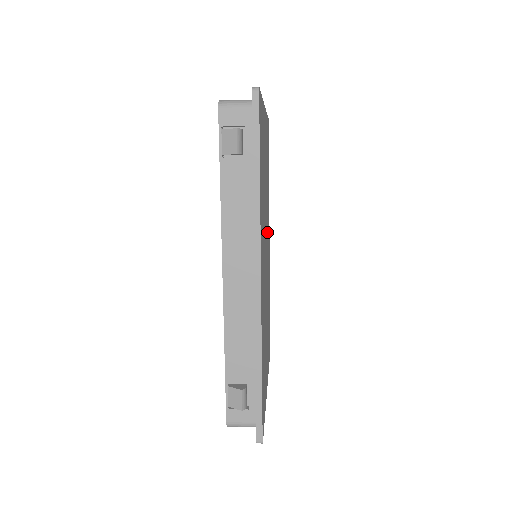
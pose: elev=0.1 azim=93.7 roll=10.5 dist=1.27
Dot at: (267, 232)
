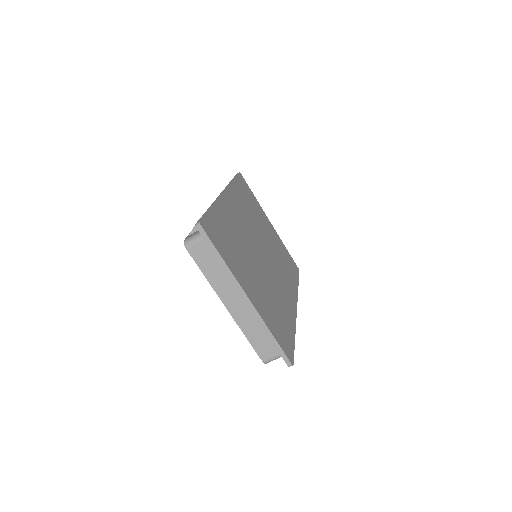
Dot at: (276, 268)
